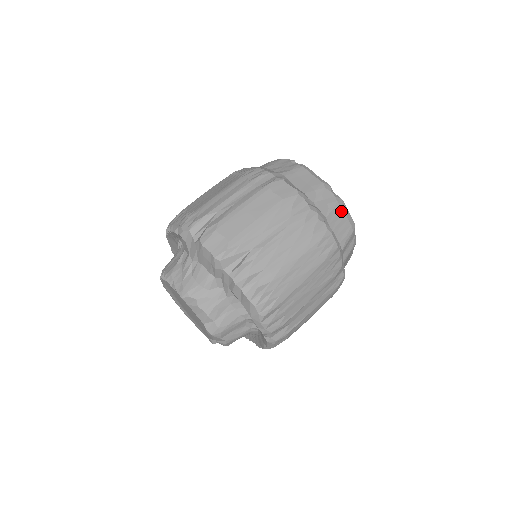
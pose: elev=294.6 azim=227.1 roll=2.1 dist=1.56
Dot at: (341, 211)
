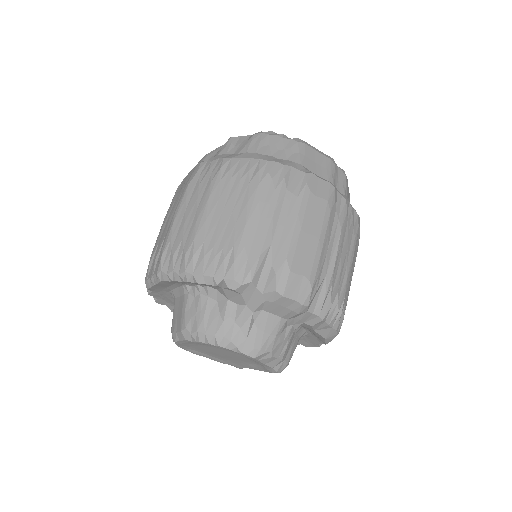
Dot at: (347, 184)
